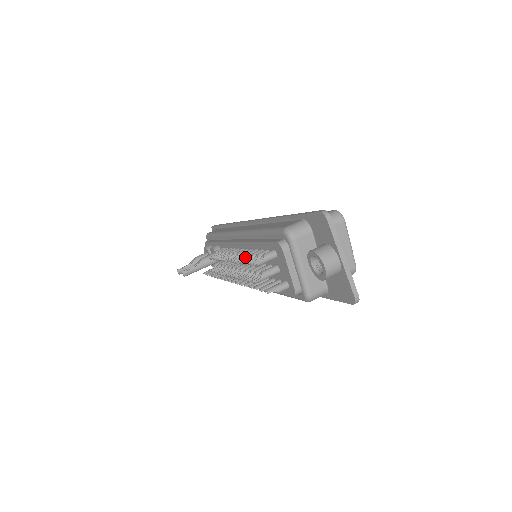
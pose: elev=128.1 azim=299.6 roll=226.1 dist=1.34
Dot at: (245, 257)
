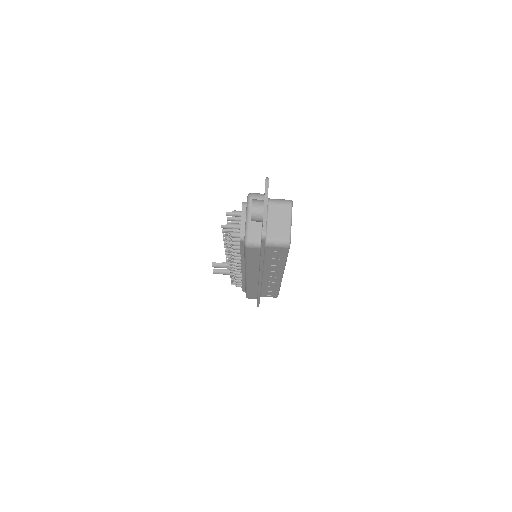
Dot at: occluded
